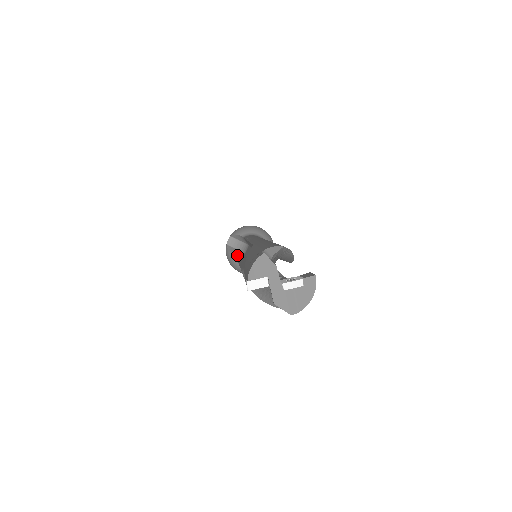
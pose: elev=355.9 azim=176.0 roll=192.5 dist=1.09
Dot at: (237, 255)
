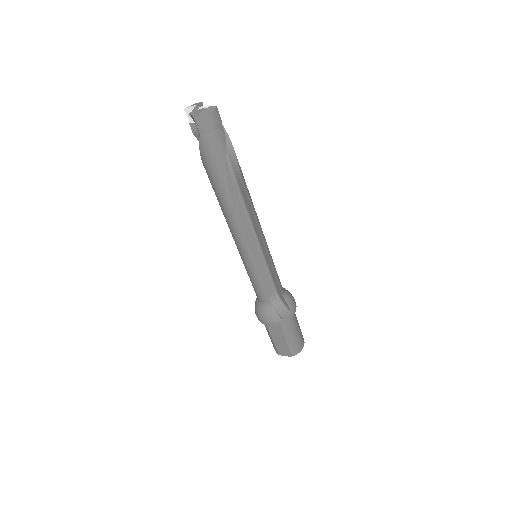
Dot at: occluded
